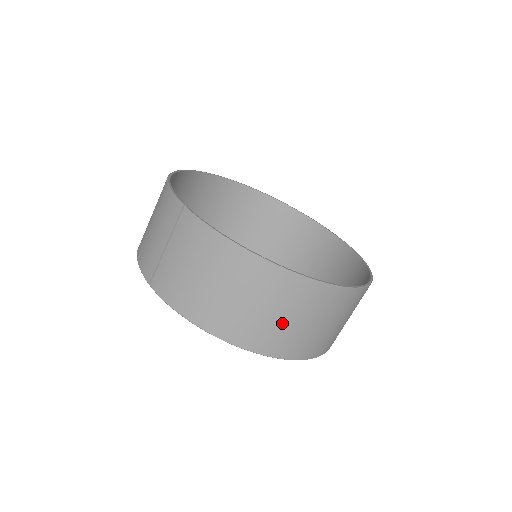
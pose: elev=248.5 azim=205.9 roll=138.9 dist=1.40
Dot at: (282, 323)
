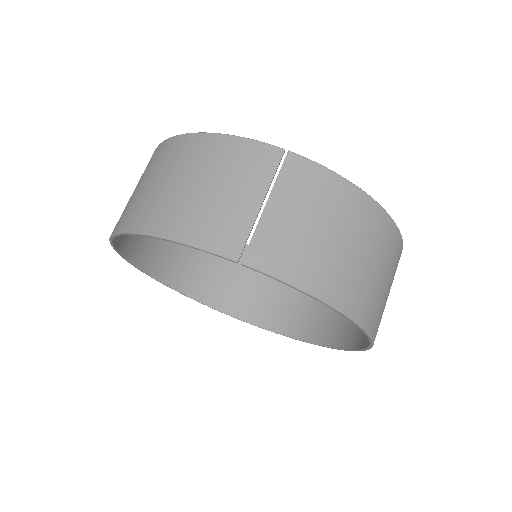
Dot at: (385, 292)
